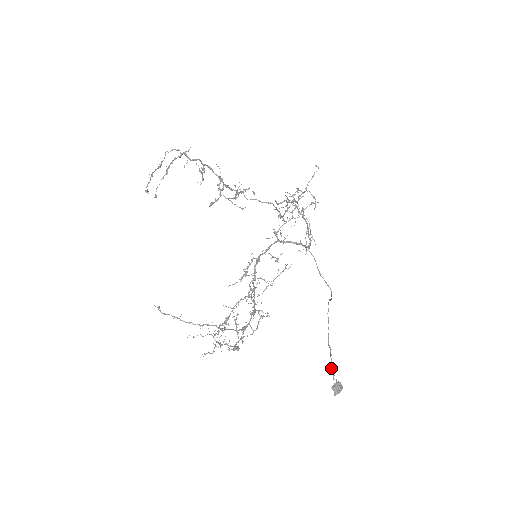
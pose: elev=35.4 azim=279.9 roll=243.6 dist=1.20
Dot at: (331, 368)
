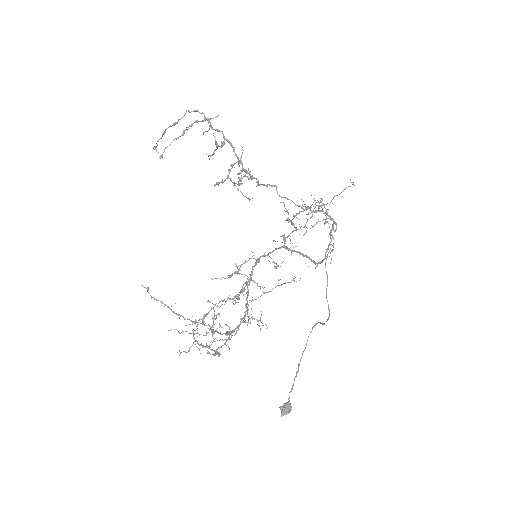
Dot at: (291, 389)
